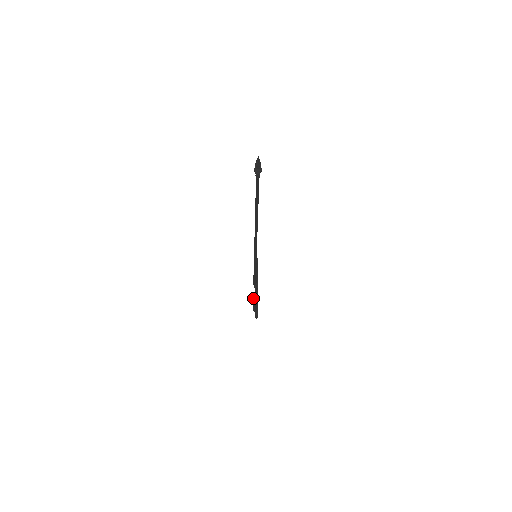
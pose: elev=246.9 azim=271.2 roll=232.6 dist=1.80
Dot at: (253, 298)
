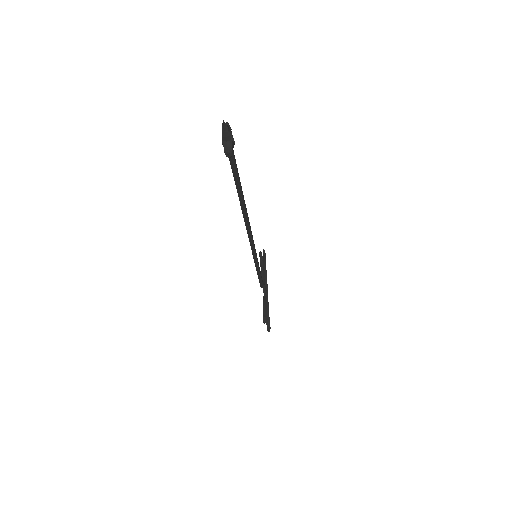
Dot at: occluded
